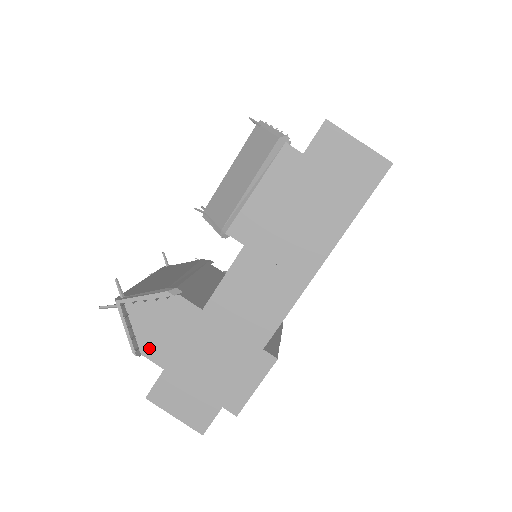
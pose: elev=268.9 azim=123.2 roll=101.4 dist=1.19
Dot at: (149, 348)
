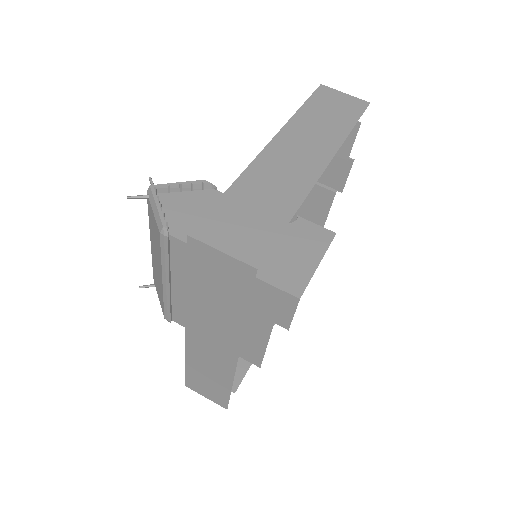
Dot at: (179, 230)
